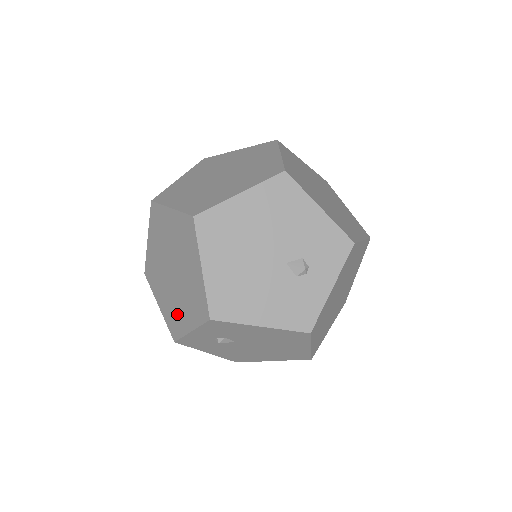
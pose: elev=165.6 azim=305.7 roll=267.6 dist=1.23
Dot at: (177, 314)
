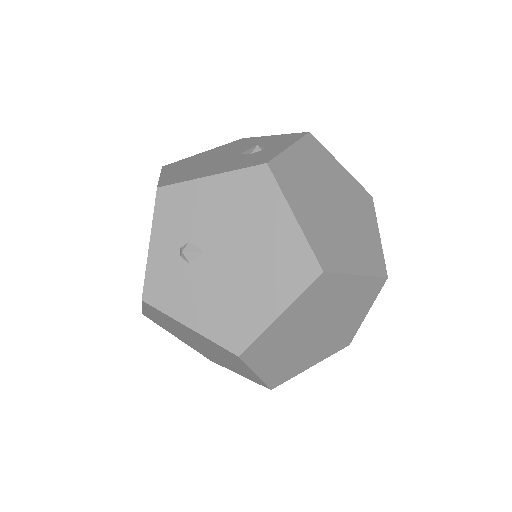
Dot at: occluded
